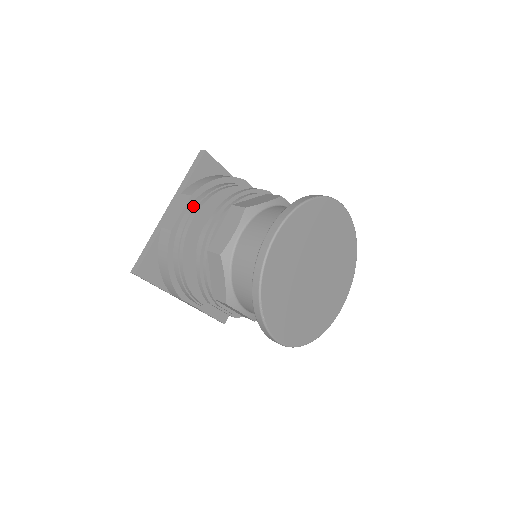
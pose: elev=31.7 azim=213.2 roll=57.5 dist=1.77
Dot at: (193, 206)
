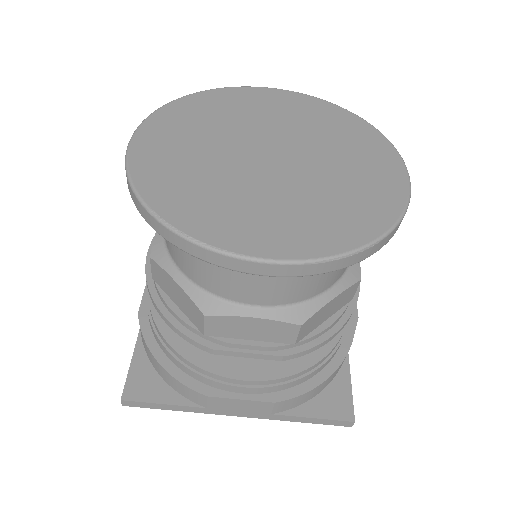
Dot at: occluded
